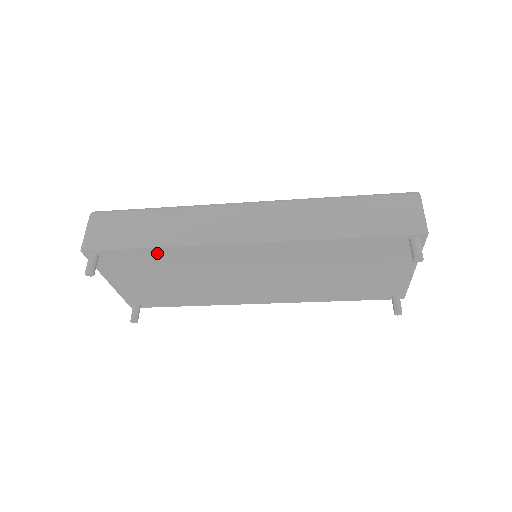
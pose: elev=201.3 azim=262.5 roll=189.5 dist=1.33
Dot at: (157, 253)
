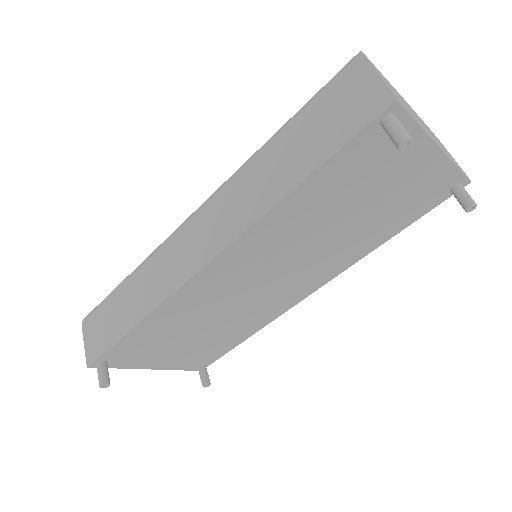
Dot at: (145, 328)
